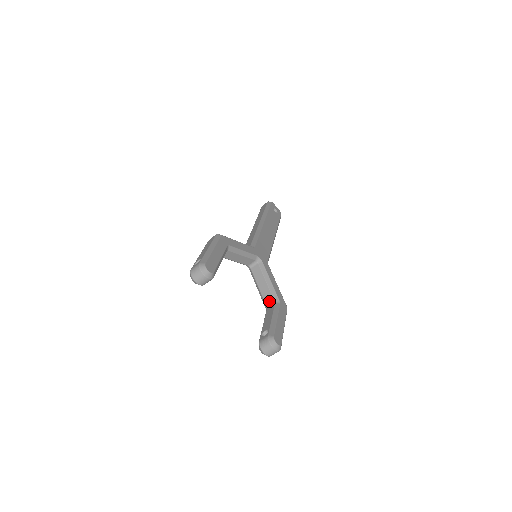
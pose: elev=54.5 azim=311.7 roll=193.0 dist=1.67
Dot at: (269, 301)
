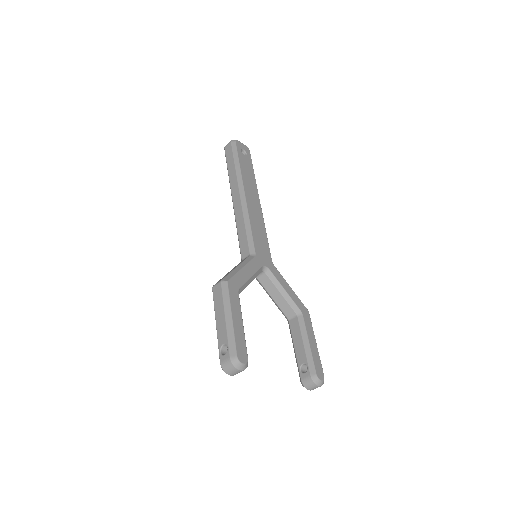
Dot at: (289, 313)
